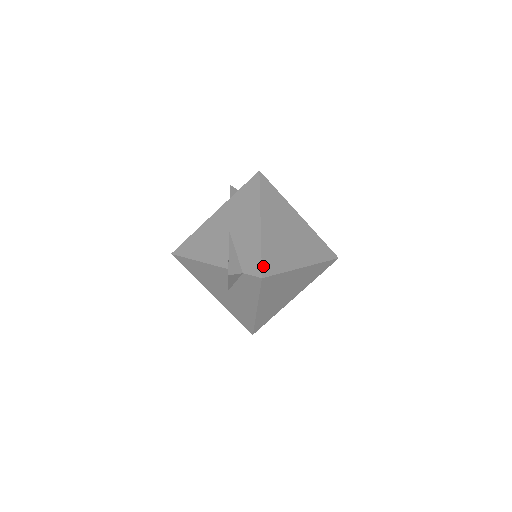
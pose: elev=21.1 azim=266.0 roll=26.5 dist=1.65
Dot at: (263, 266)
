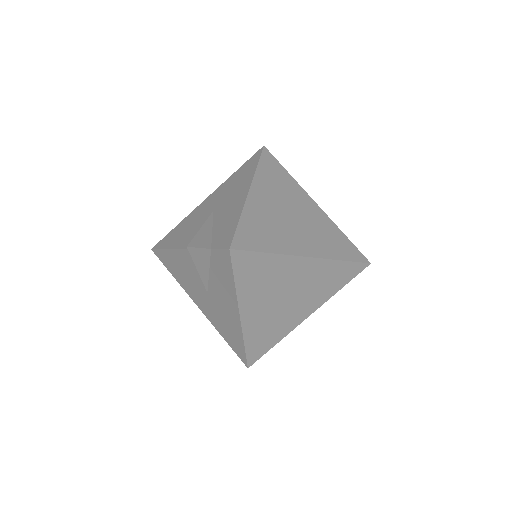
Dot at: (236, 236)
